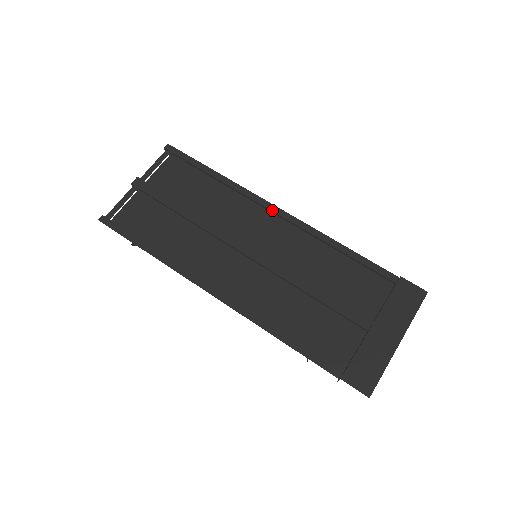
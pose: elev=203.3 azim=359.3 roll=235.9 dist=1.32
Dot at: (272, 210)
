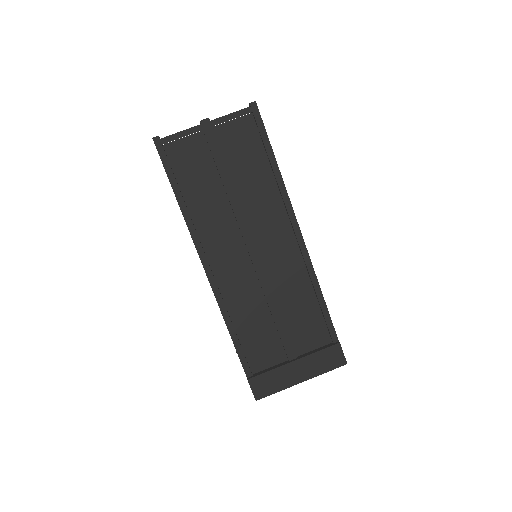
Dot at: (294, 229)
